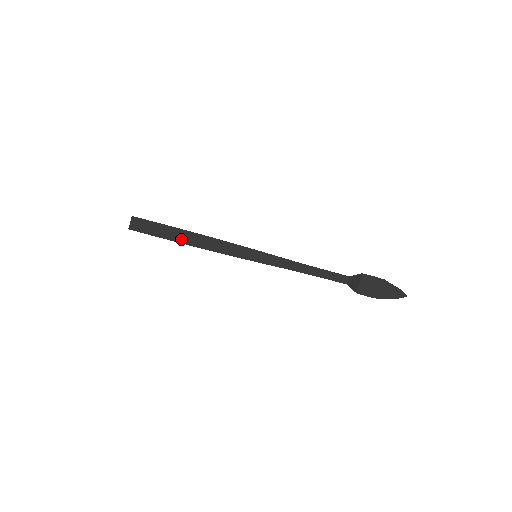
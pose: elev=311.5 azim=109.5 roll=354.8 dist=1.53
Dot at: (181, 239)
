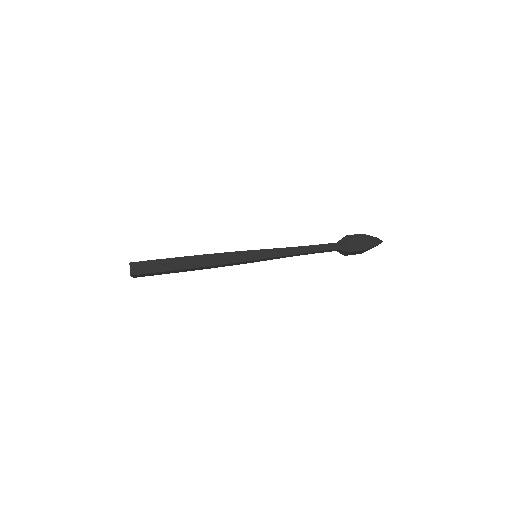
Dot at: (186, 265)
